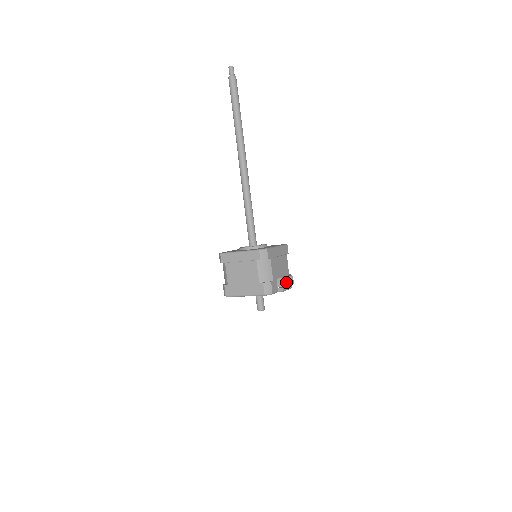
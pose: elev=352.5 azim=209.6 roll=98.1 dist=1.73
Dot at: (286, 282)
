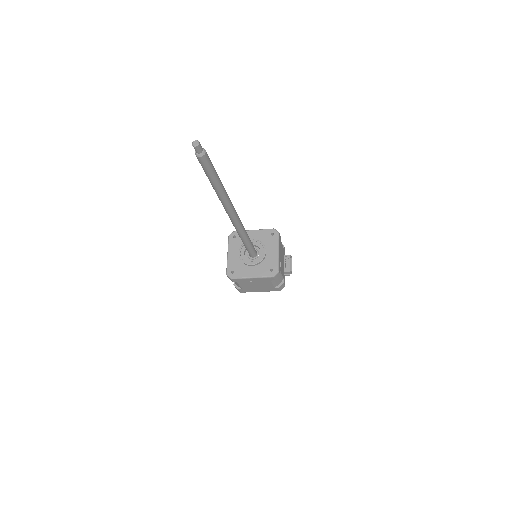
Dot at: (289, 265)
